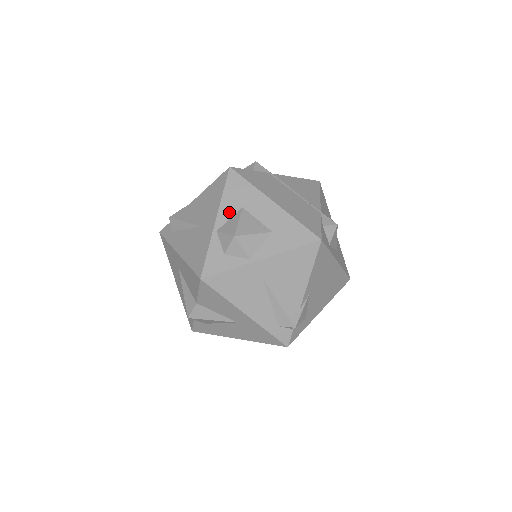
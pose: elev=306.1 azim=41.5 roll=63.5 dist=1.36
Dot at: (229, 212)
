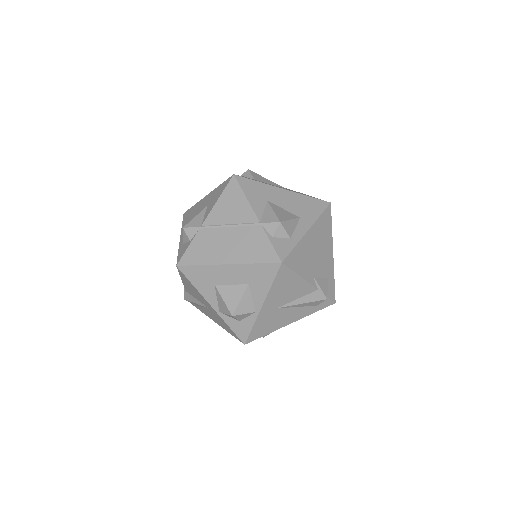
Dot at: (211, 295)
